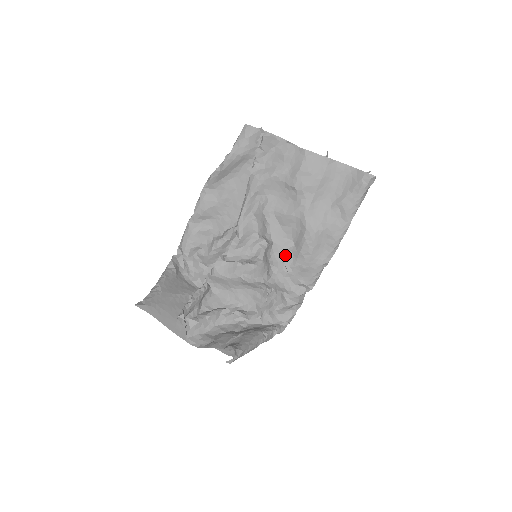
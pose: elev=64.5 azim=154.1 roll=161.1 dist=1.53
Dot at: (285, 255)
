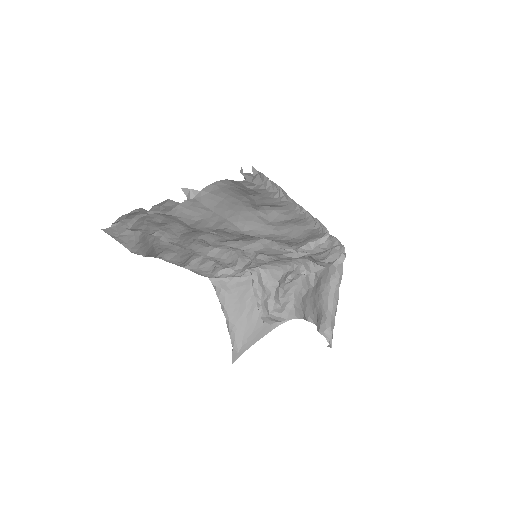
Dot at: (274, 248)
